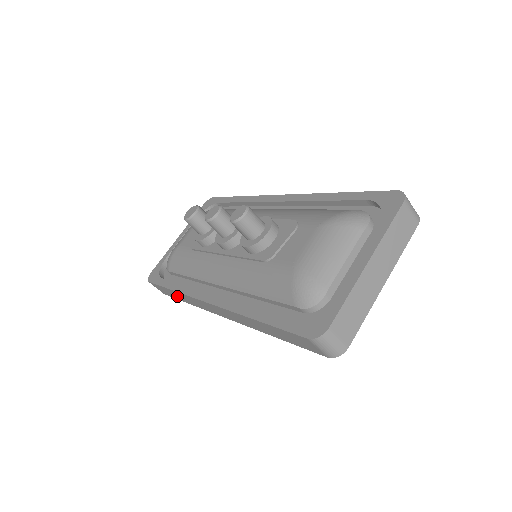
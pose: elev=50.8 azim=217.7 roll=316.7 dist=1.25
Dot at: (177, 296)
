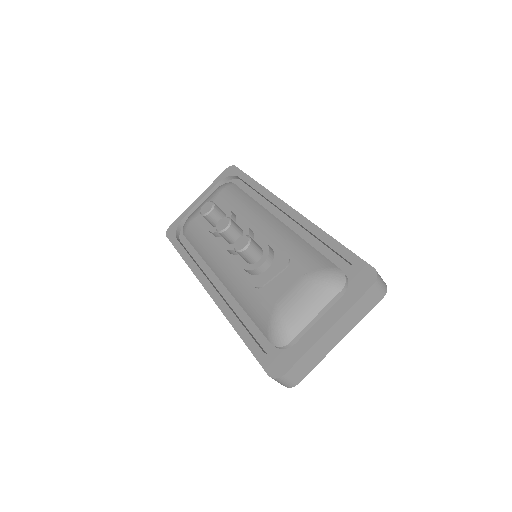
Dot at: occluded
